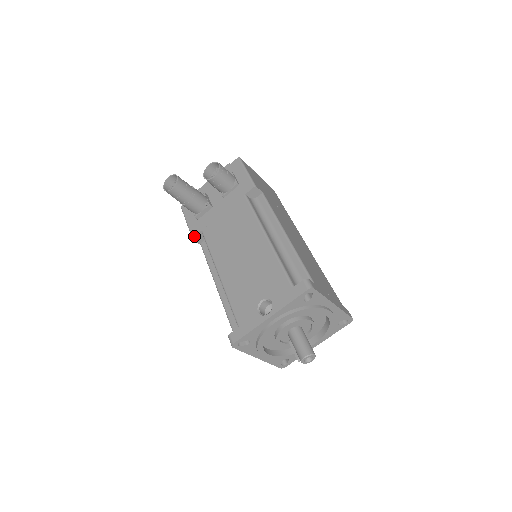
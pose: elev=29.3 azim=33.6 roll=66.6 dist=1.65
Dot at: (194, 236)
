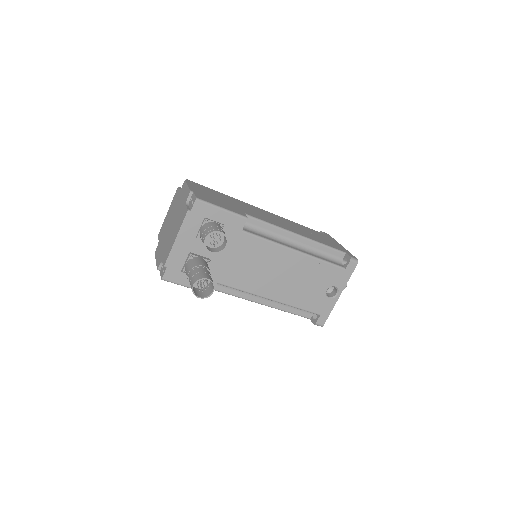
Dot at: occluded
